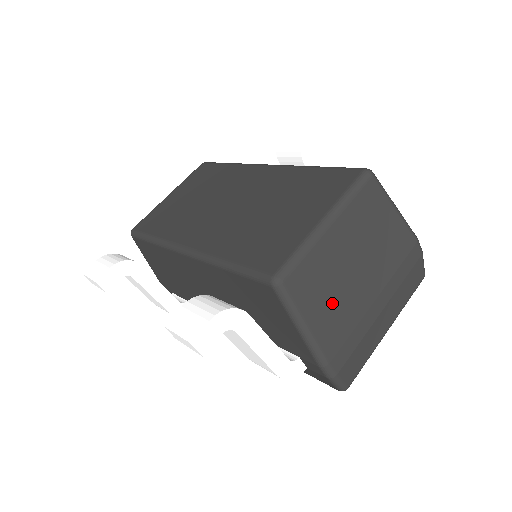
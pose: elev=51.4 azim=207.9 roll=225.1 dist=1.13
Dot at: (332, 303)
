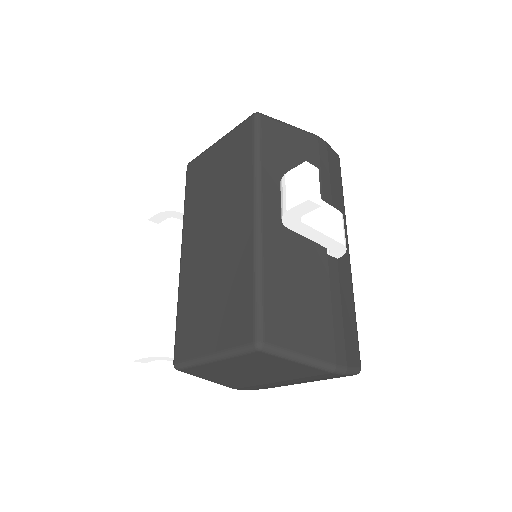
Dot at: (229, 378)
